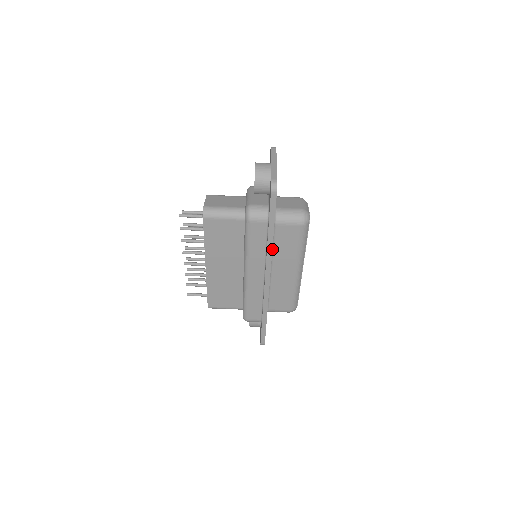
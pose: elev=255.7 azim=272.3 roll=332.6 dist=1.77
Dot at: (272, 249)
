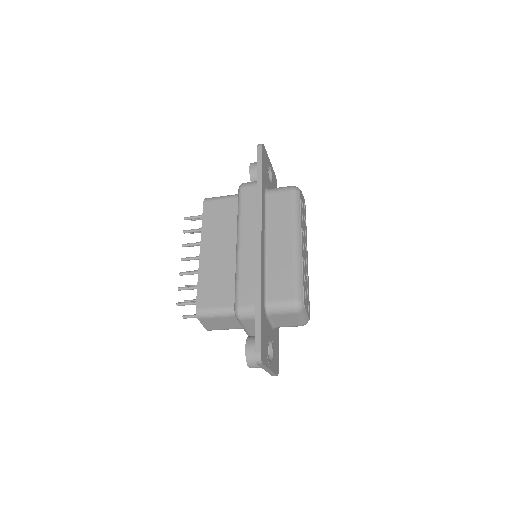
Dot at: occluded
